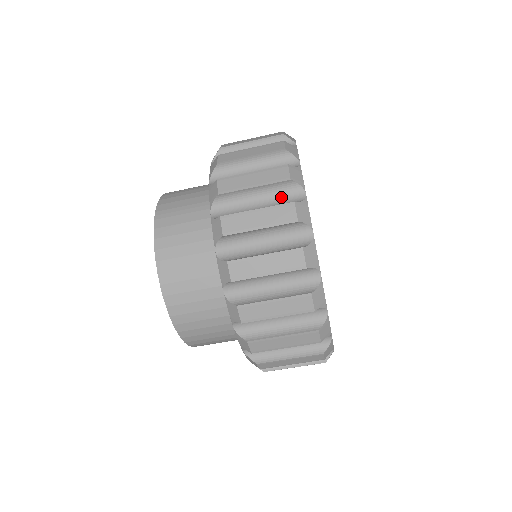
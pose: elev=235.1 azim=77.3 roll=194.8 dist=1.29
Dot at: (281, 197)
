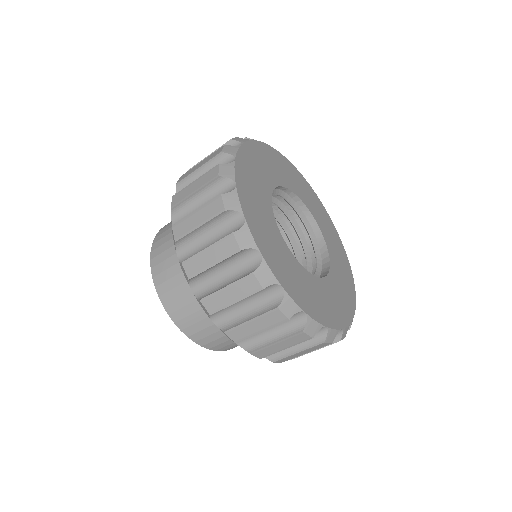
Dot at: occluded
